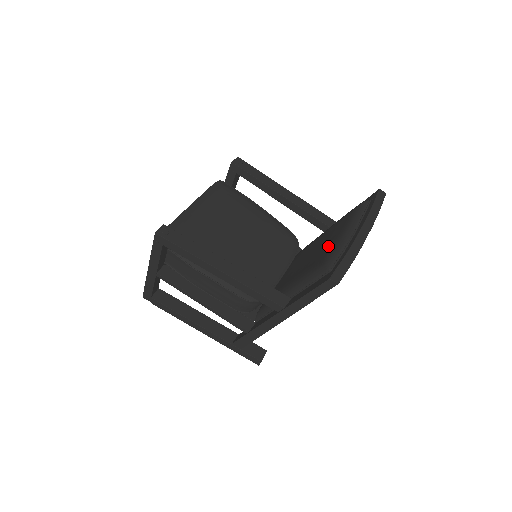
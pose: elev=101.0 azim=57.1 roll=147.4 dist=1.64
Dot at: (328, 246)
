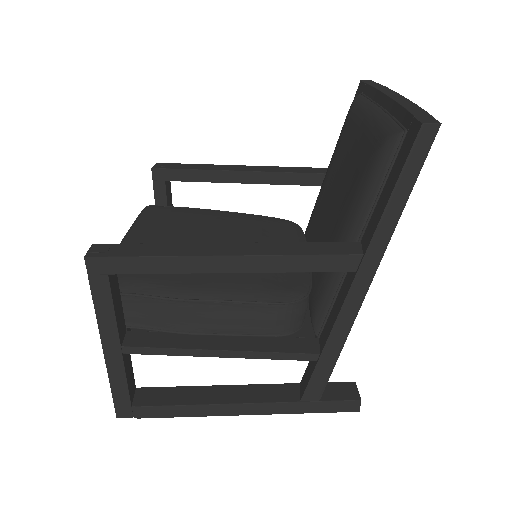
Dot at: (359, 146)
